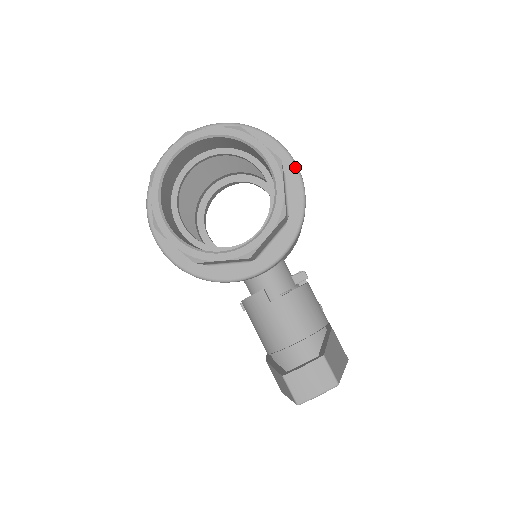
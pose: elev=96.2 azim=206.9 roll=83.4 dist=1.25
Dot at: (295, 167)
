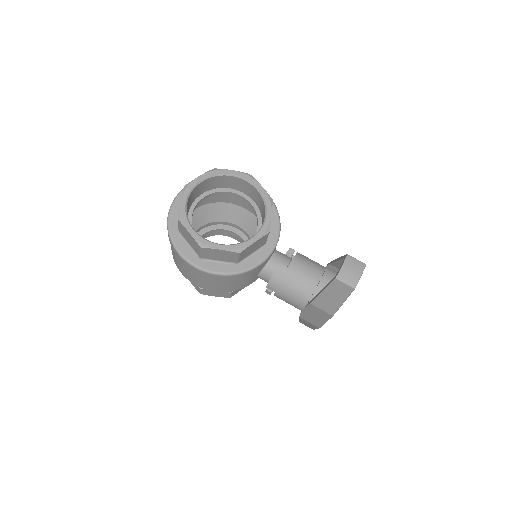
Dot at: occluded
